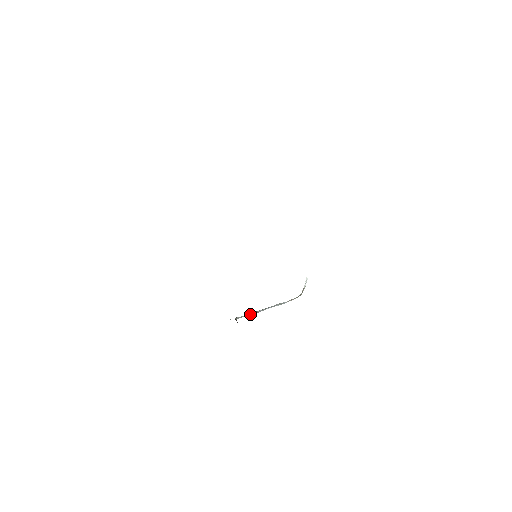
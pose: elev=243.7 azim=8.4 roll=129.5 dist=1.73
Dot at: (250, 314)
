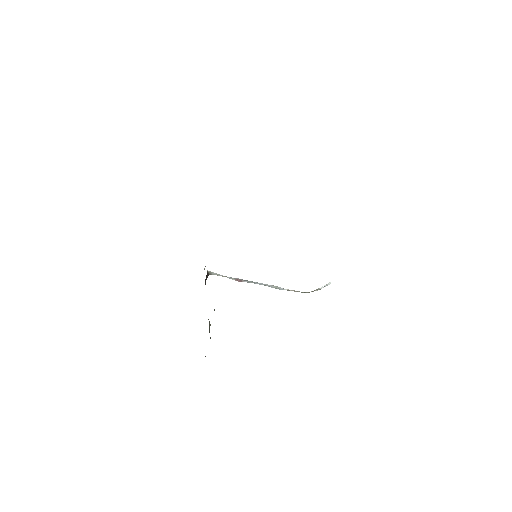
Dot at: (231, 278)
